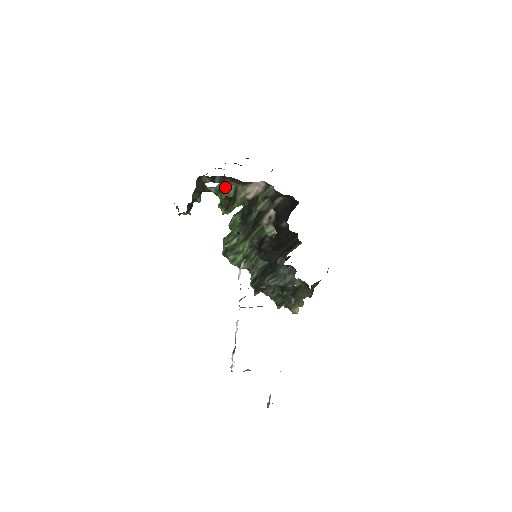
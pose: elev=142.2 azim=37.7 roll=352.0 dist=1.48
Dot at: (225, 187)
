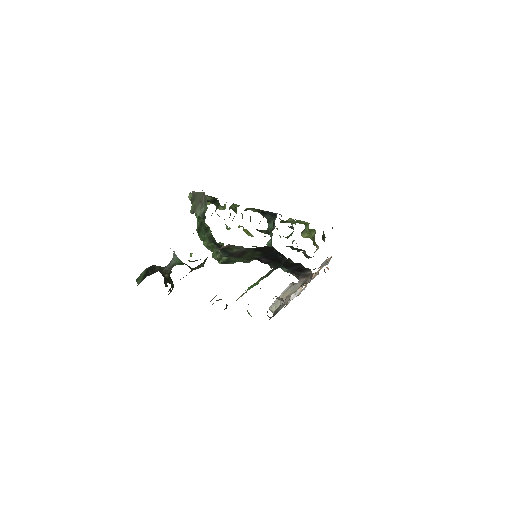
Dot at: (191, 268)
